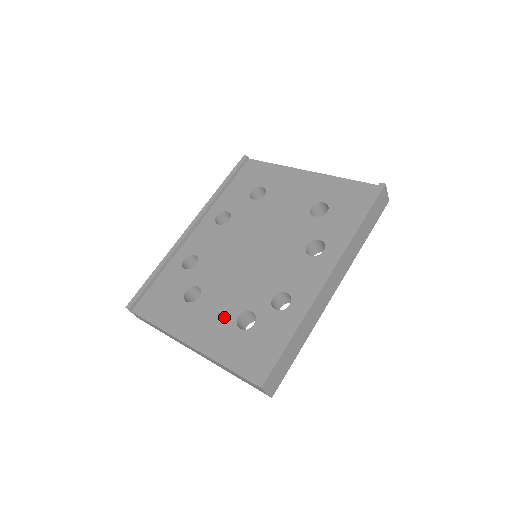
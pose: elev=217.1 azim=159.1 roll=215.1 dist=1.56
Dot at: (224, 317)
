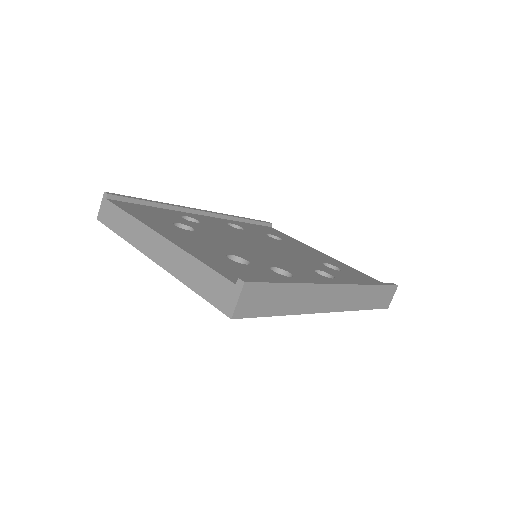
Dot at: (214, 247)
